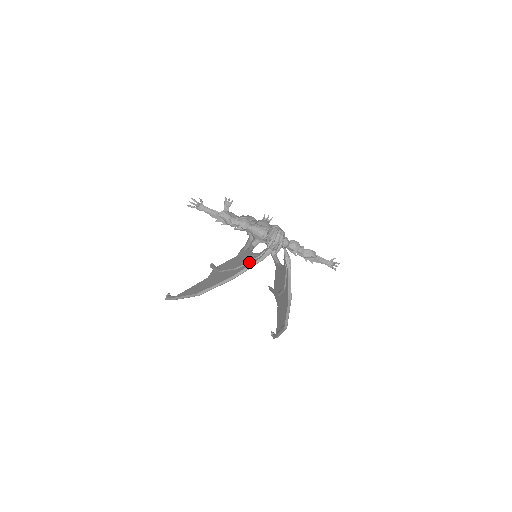
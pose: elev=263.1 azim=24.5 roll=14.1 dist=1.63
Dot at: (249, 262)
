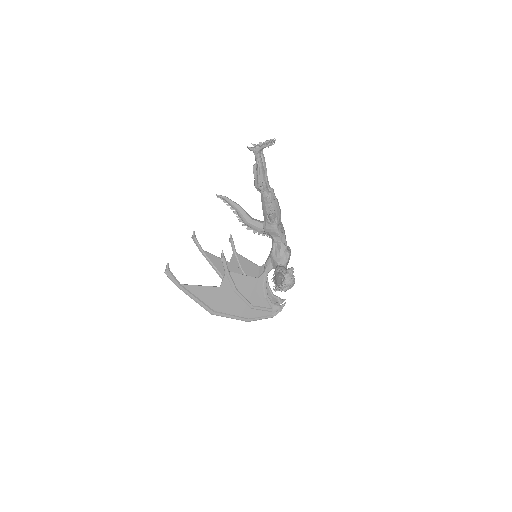
Dot at: (263, 311)
